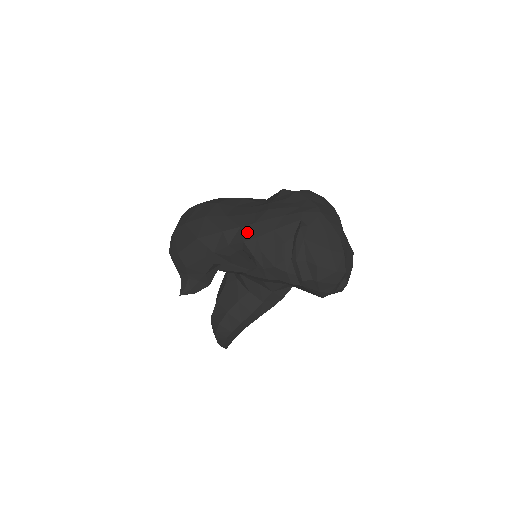
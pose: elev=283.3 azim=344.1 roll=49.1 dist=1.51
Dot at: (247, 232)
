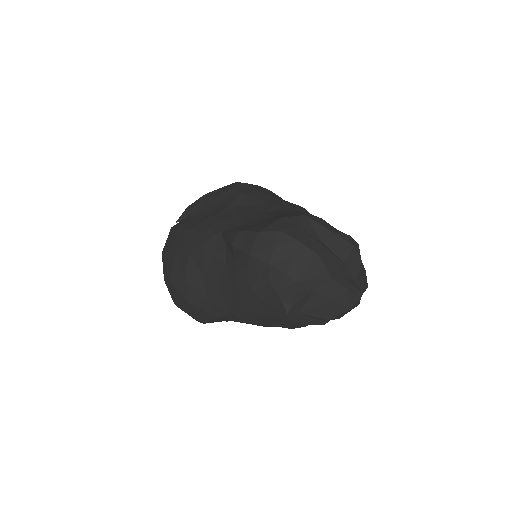
Dot at: (241, 317)
